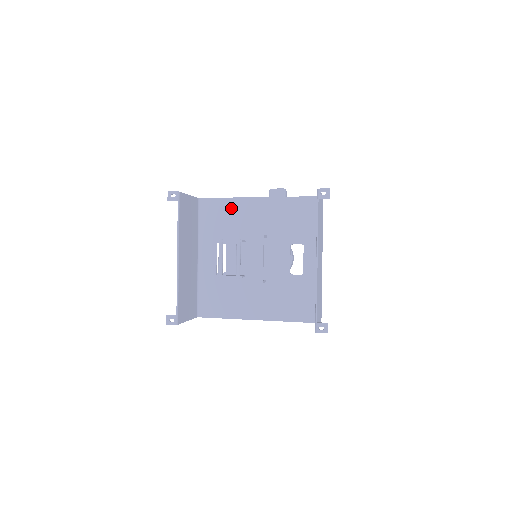
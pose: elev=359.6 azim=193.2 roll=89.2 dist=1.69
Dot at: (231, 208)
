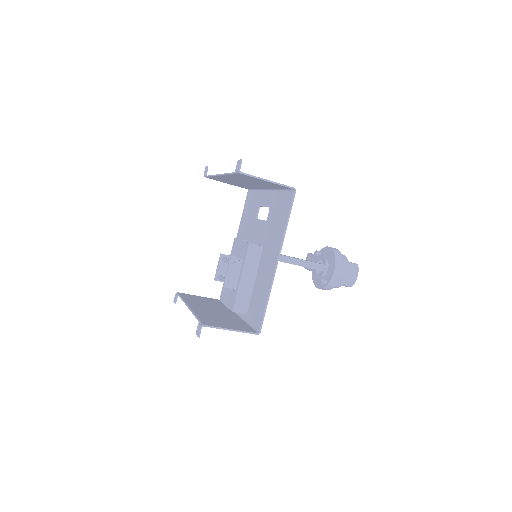
Dot at: occluded
